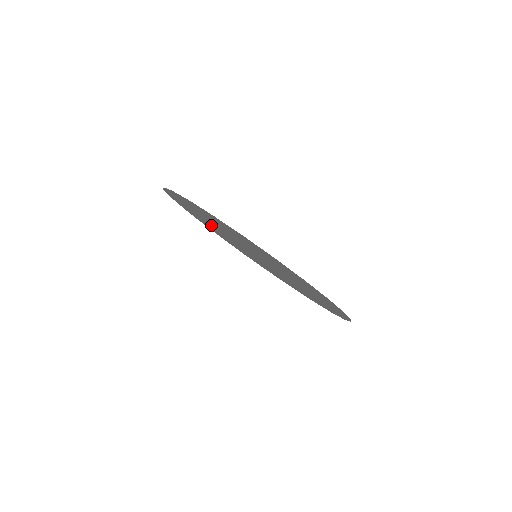
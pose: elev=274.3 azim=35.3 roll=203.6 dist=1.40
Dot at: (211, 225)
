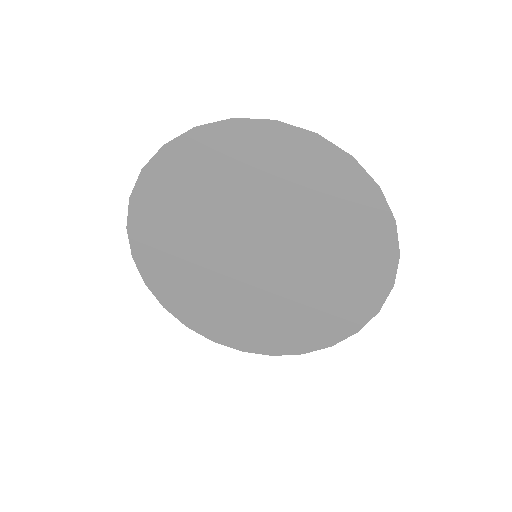
Dot at: (191, 263)
